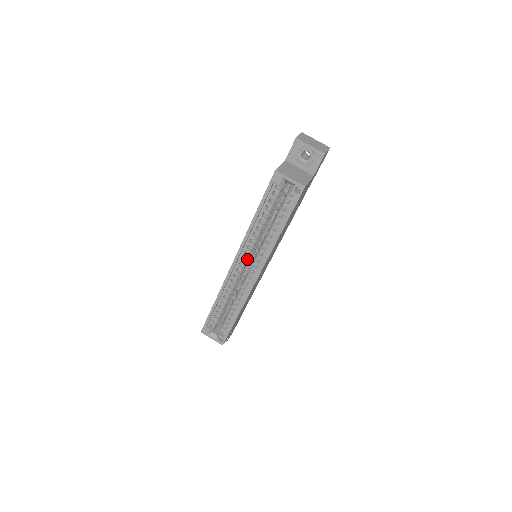
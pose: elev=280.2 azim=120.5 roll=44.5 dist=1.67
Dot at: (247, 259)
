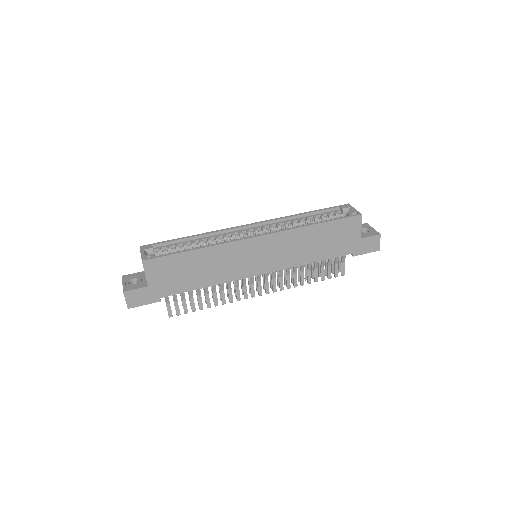
Dot at: (260, 233)
